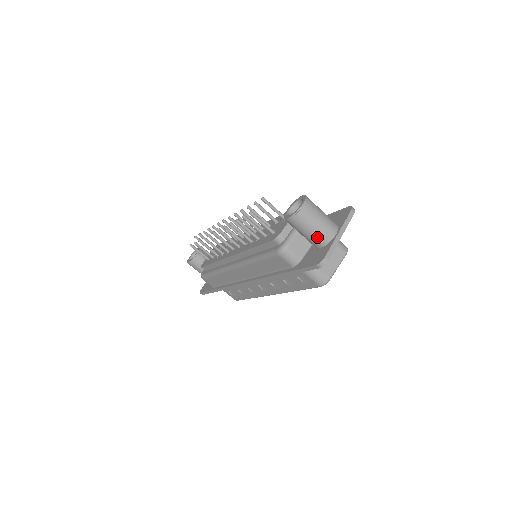
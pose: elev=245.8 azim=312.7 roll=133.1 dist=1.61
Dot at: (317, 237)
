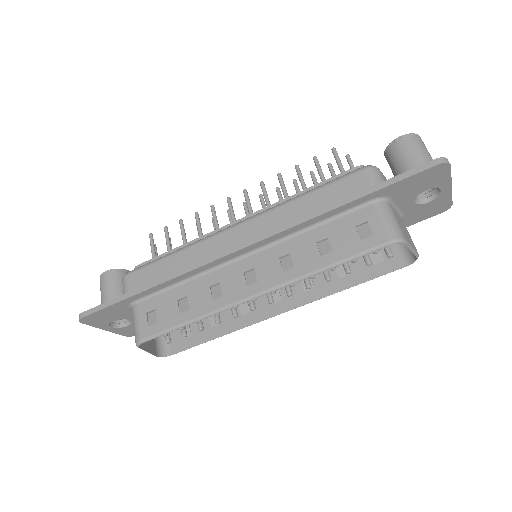
Dot at: occluded
